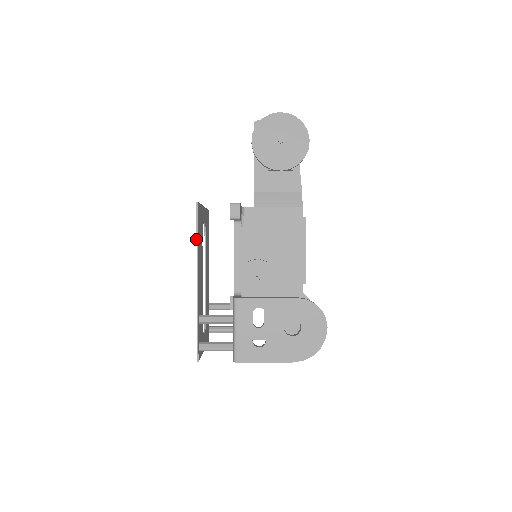
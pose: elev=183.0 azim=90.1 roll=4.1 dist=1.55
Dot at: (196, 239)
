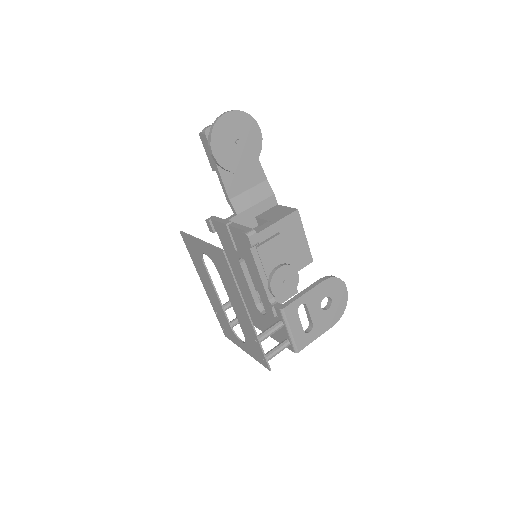
Dot at: (235, 282)
